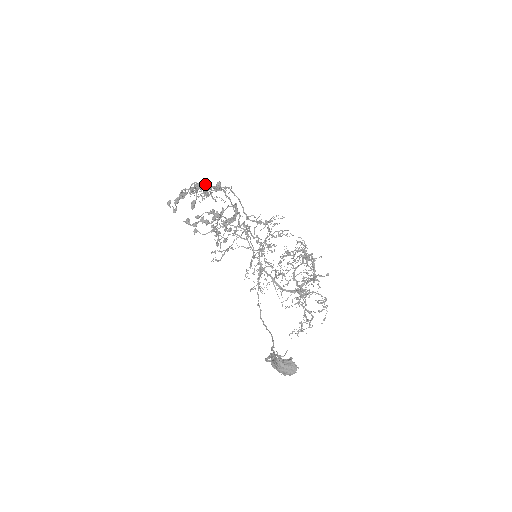
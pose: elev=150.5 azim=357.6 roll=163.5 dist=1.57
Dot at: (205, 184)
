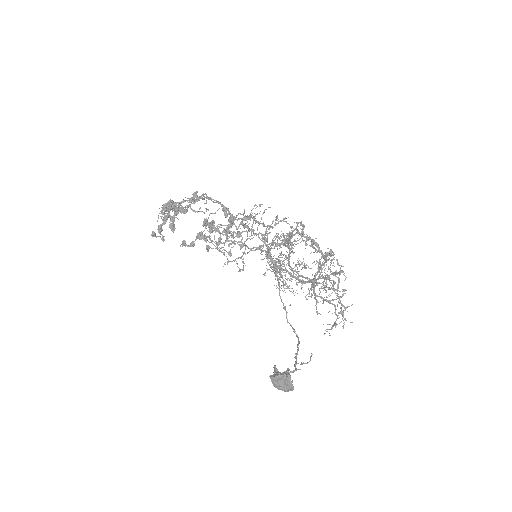
Dot at: (167, 204)
